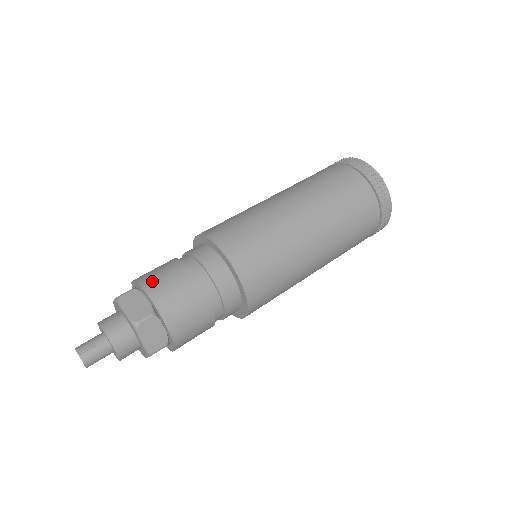
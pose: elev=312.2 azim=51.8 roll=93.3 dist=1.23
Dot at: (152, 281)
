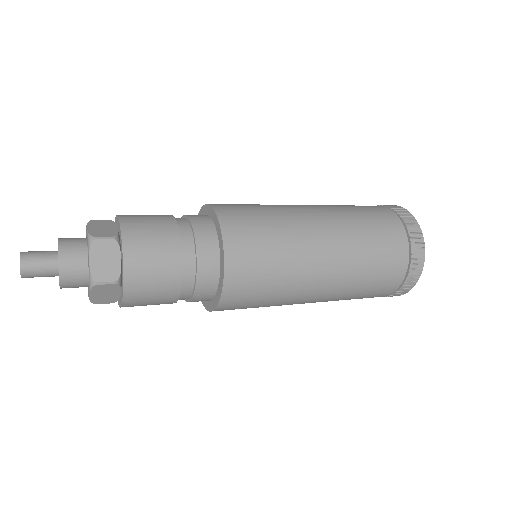
Dot at: occluded
